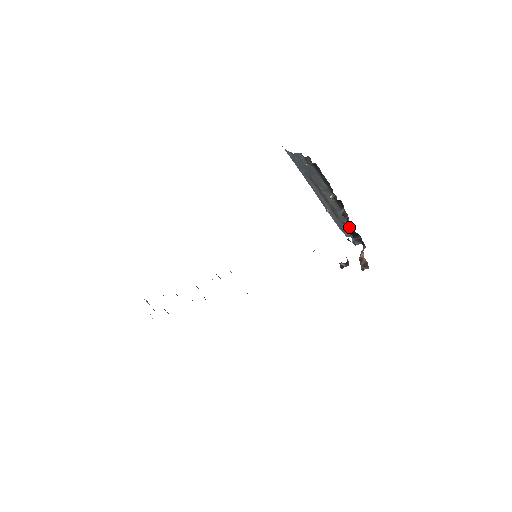
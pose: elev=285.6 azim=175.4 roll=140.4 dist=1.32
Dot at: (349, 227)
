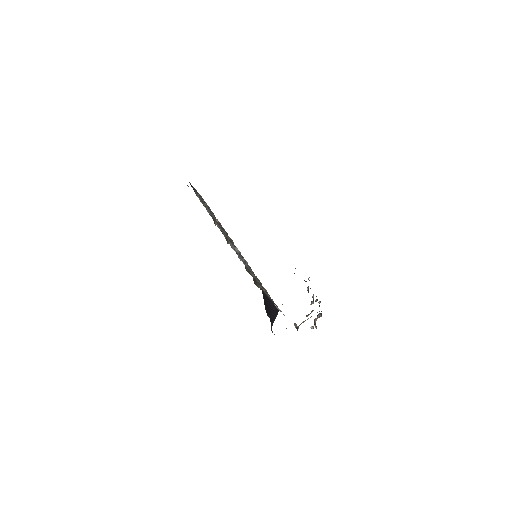
Dot at: (317, 300)
